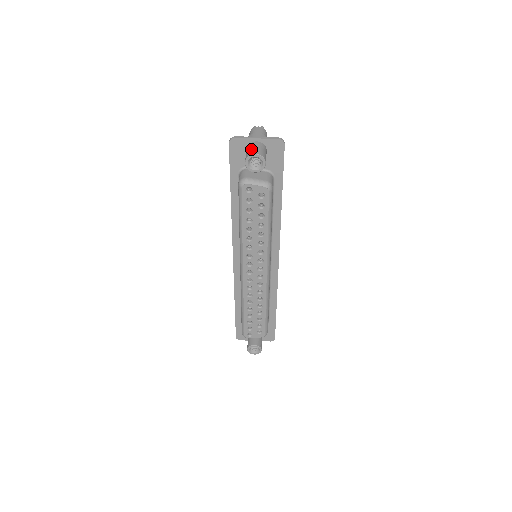
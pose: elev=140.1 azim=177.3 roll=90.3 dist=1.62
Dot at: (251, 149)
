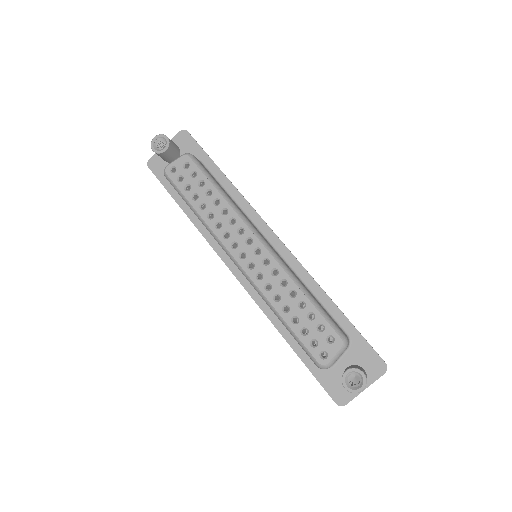
Dot at: occluded
